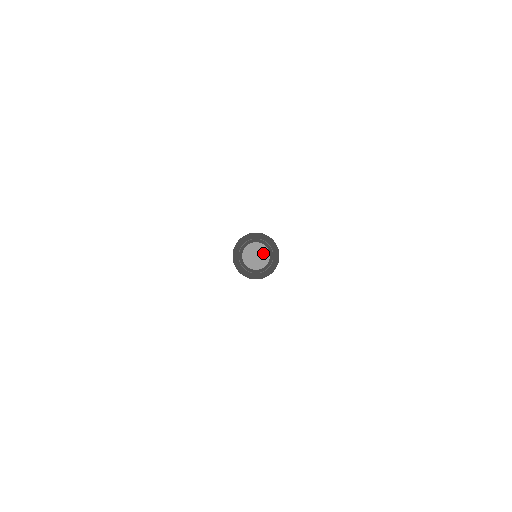
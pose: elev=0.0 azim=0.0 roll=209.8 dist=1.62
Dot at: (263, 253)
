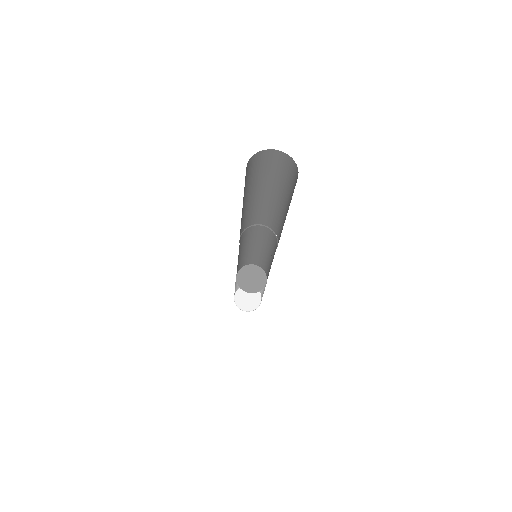
Dot at: (254, 271)
